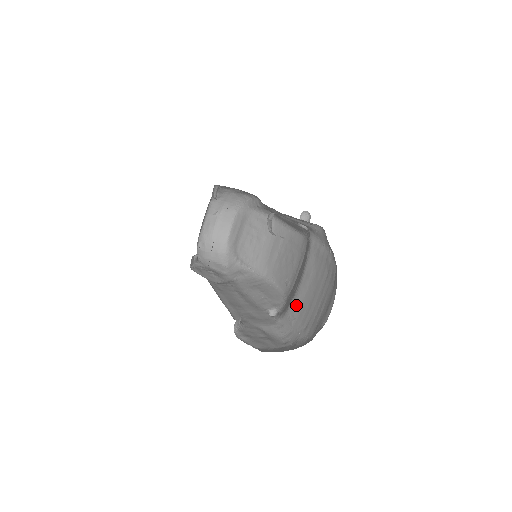
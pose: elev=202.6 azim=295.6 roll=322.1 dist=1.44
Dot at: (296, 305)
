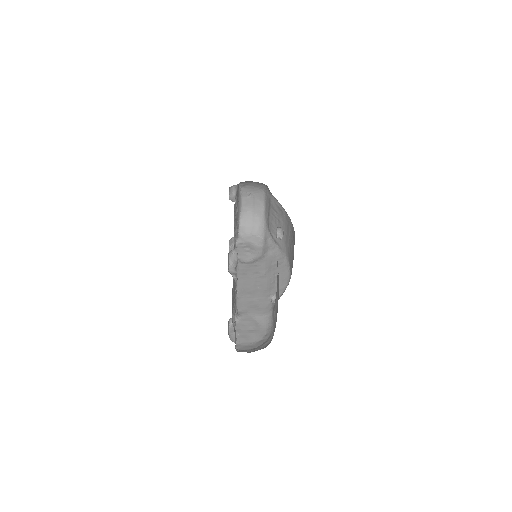
Dot at: (275, 305)
